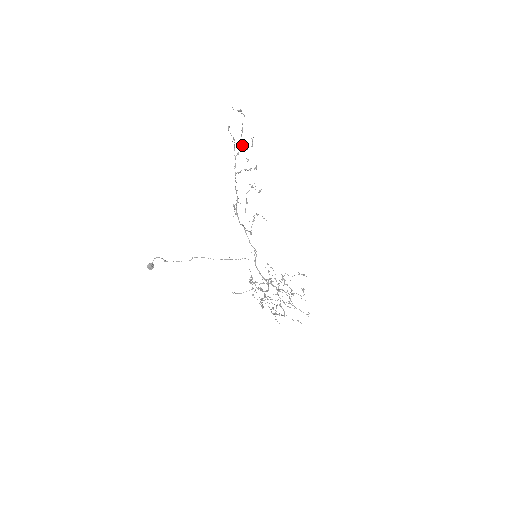
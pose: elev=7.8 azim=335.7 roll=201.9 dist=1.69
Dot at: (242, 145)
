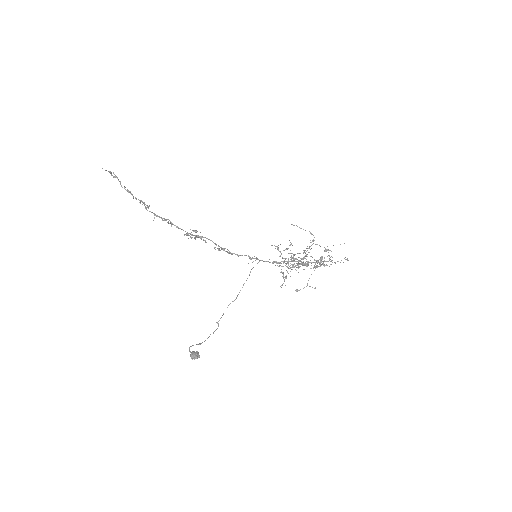
Dot at: occluded
